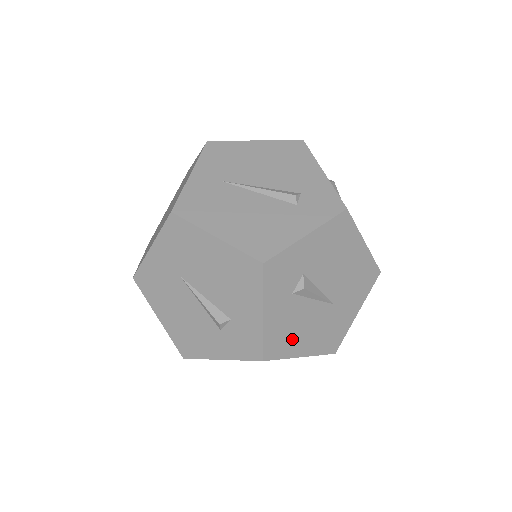
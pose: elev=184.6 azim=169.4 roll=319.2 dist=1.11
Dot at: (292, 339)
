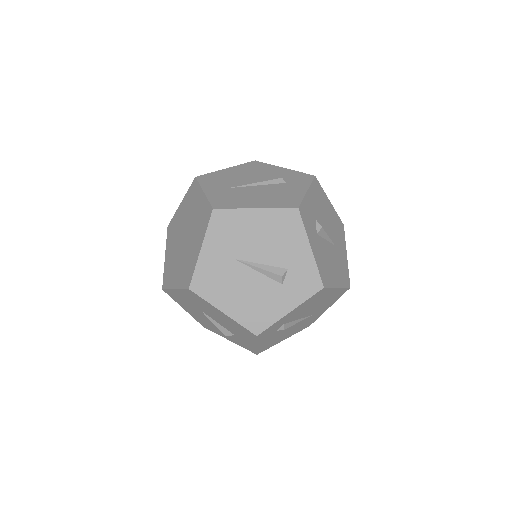
Dot at: (329, 271)
